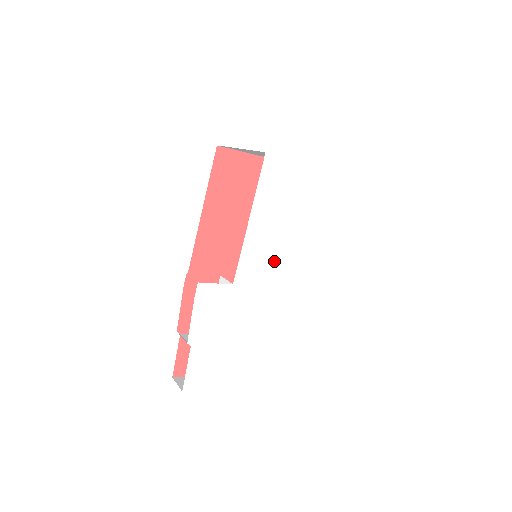
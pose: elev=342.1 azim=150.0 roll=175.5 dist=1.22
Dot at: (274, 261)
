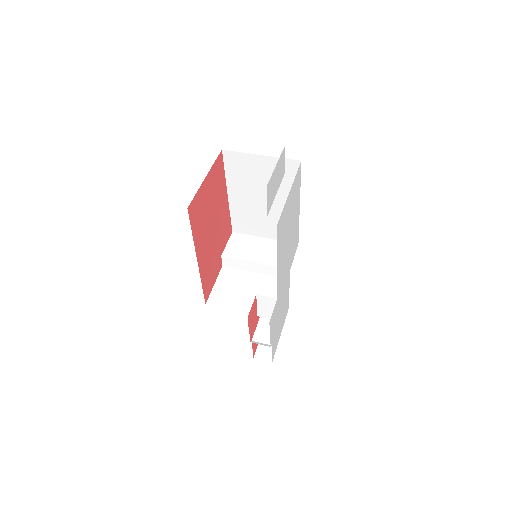
Dot at: (285, 261)
